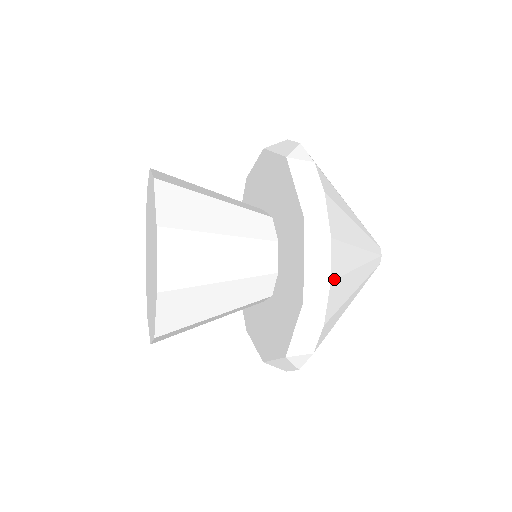
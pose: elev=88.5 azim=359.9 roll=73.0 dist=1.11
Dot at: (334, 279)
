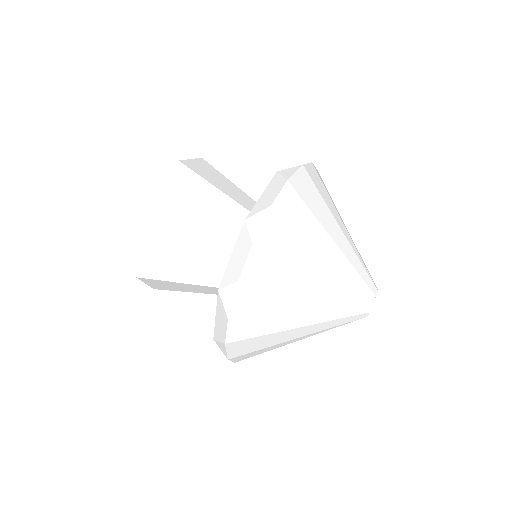
Dot at: (277, 211)
